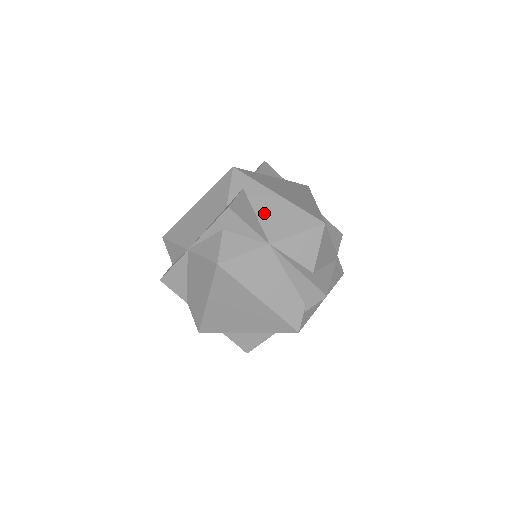
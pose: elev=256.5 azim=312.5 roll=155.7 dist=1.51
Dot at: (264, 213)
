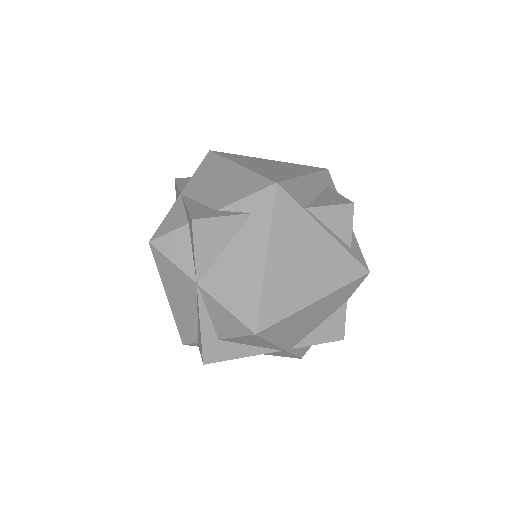
Dot at: (232, 257)
